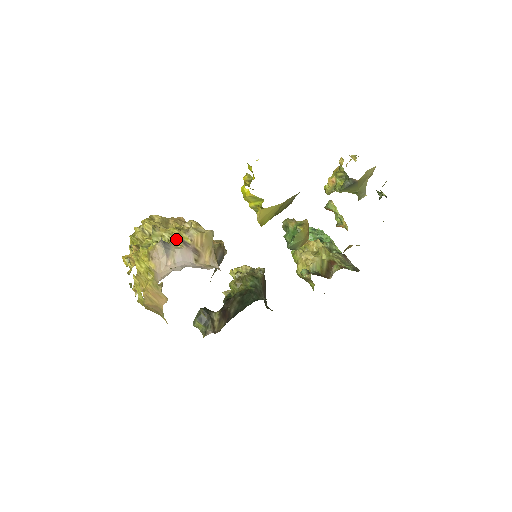
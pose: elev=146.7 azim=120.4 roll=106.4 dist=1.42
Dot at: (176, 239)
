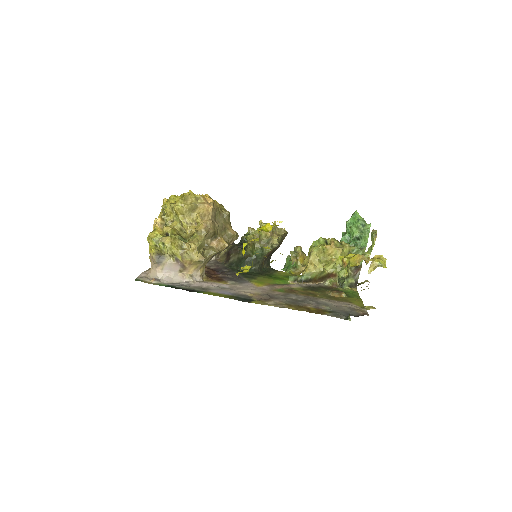
Dot at: (172, 254)
